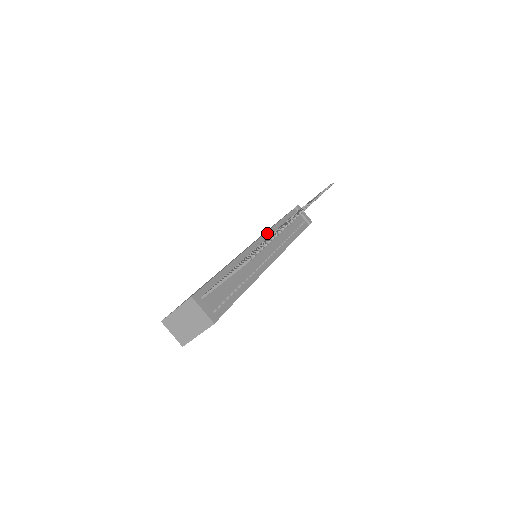
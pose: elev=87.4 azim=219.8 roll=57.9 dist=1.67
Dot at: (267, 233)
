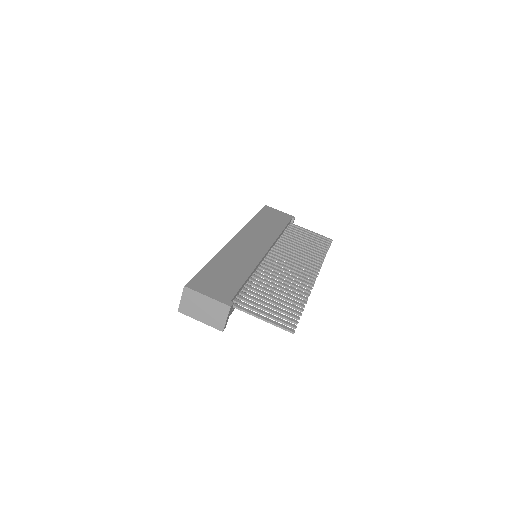
Dot at: (274, 242)
